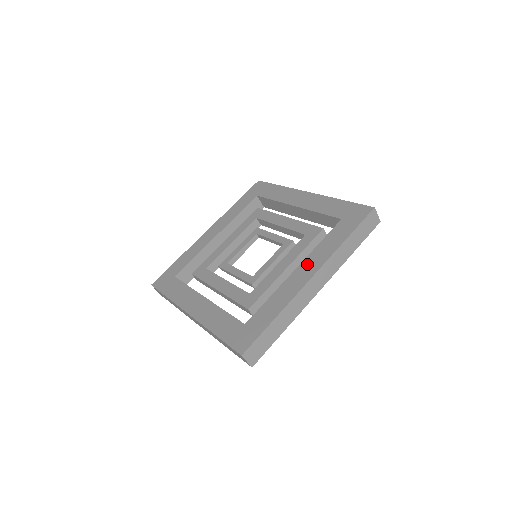
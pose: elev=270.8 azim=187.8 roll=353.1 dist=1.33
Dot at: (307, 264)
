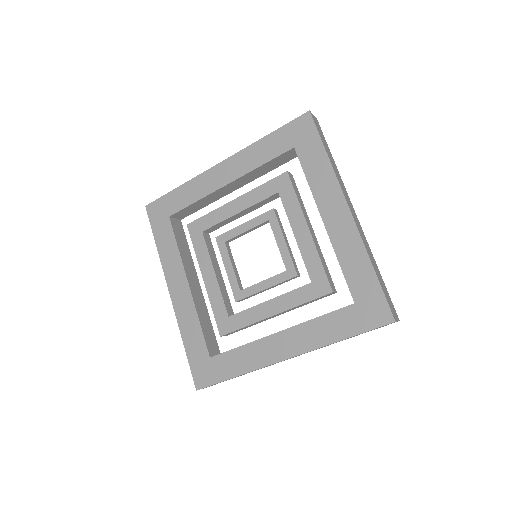
Dot at: (290, 337)
